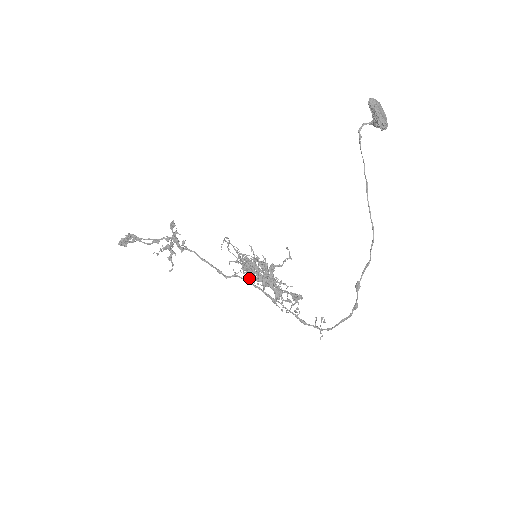
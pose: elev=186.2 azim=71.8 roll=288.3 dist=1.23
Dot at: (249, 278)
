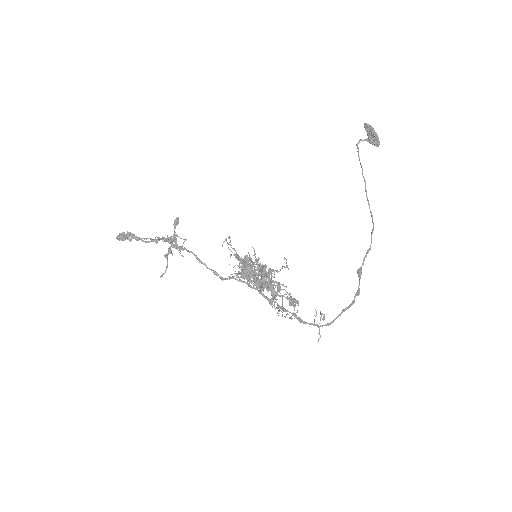
Dot at: (247, 277)
